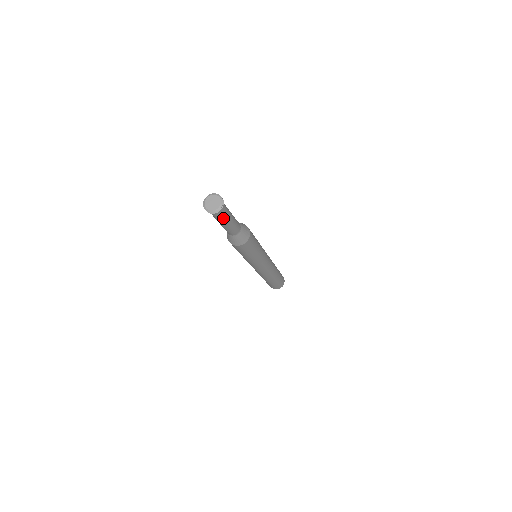
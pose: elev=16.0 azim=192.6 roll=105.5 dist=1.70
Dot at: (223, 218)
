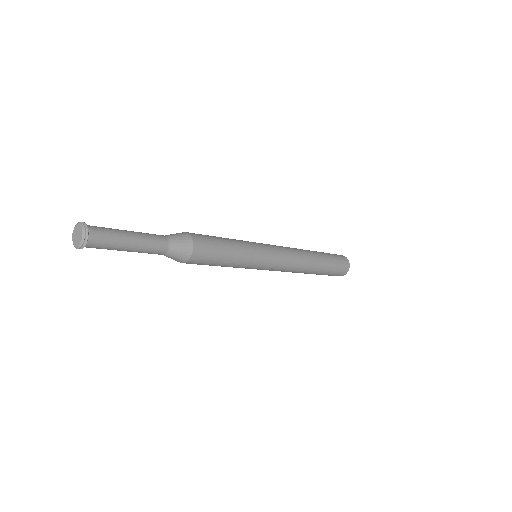
Dot at: (106, 248)
